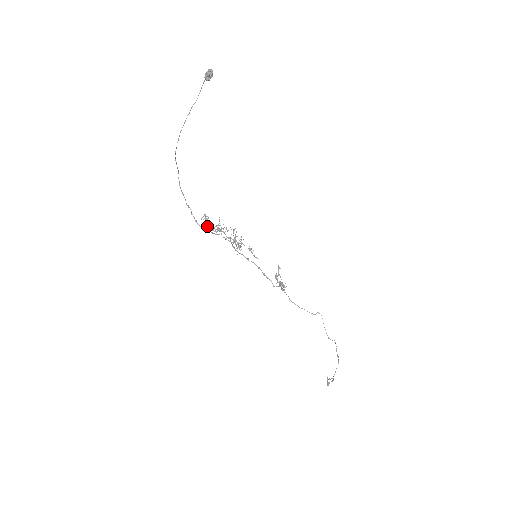
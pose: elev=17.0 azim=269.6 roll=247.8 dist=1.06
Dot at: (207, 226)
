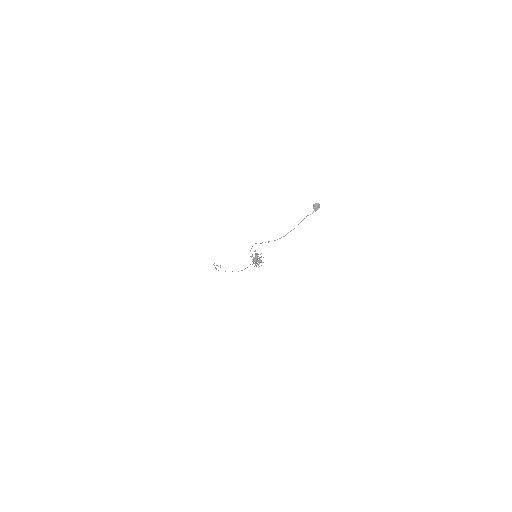
Dot at: occluded
